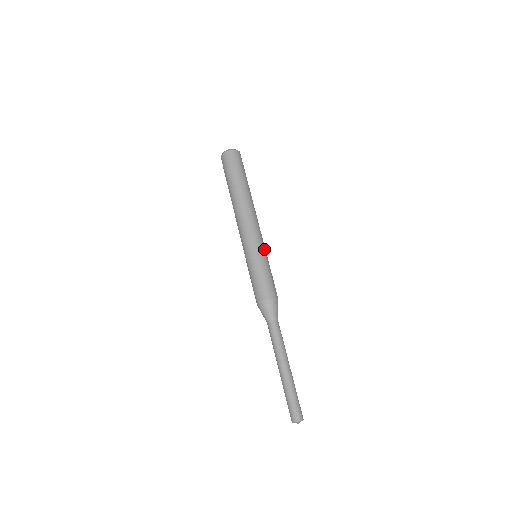
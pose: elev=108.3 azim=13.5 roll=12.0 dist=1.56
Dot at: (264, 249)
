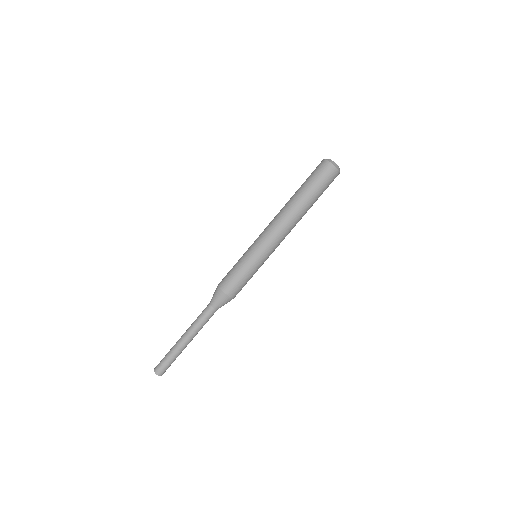
Dot at: occluded
